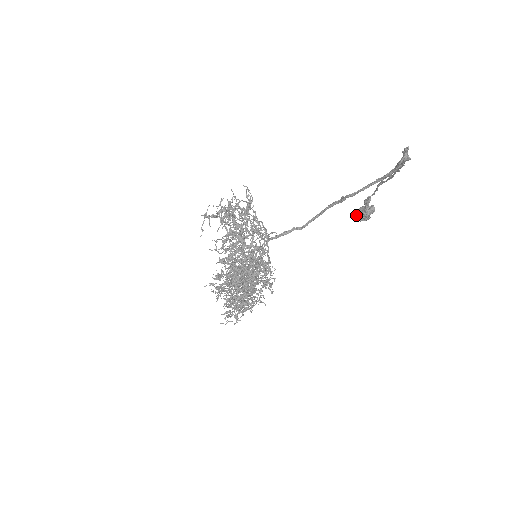
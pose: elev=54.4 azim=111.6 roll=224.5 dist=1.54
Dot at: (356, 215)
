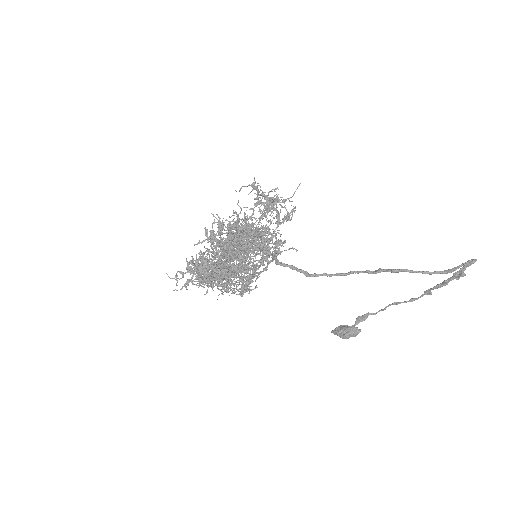
Dot at: (338, 326)
